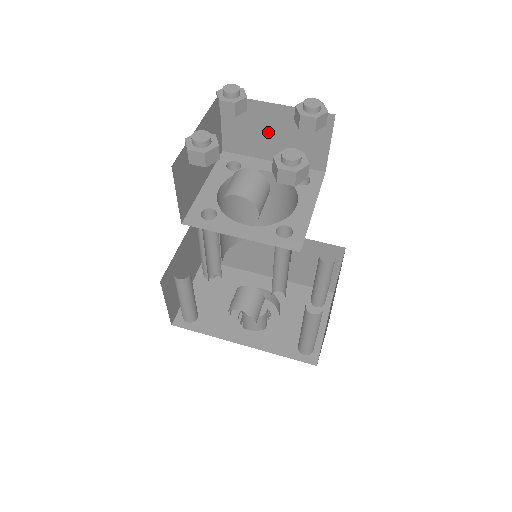
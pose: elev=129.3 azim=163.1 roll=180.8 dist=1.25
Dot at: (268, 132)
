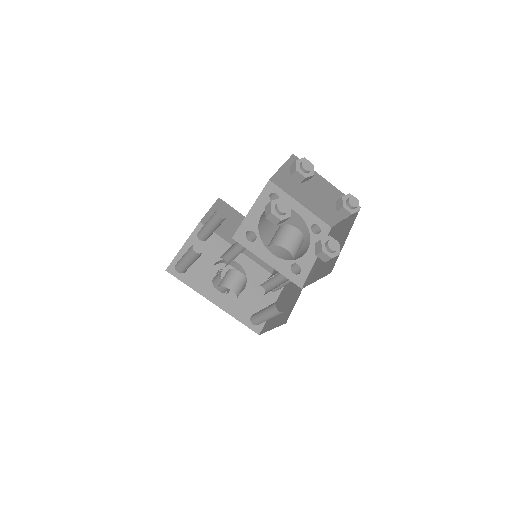
Dot at: (310, 190)
